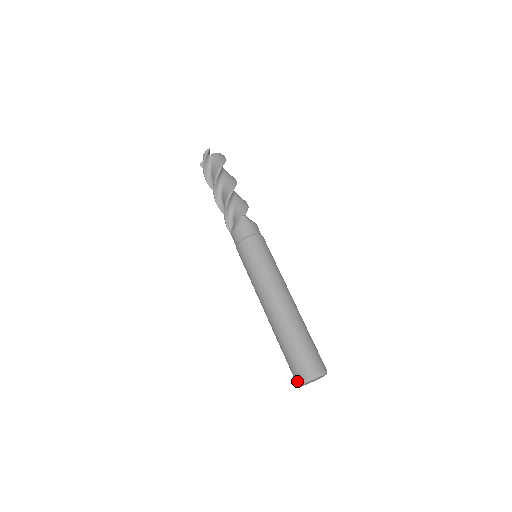
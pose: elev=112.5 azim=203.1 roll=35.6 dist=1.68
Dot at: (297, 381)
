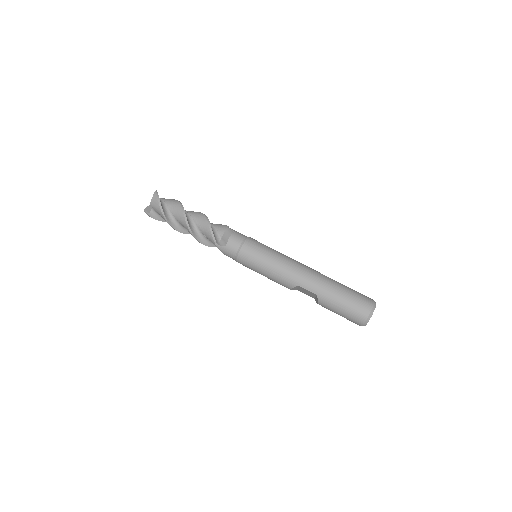
Dot at: (367, 314)
